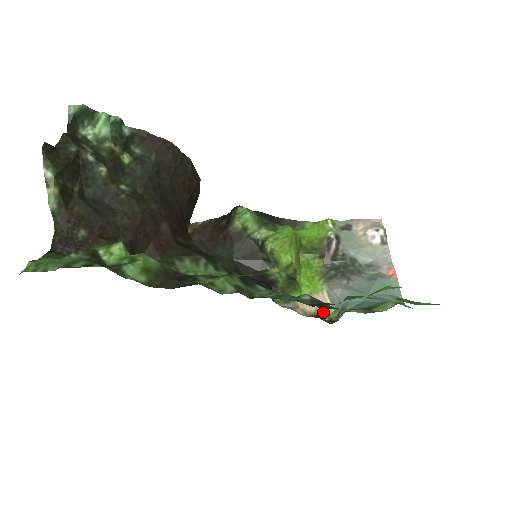
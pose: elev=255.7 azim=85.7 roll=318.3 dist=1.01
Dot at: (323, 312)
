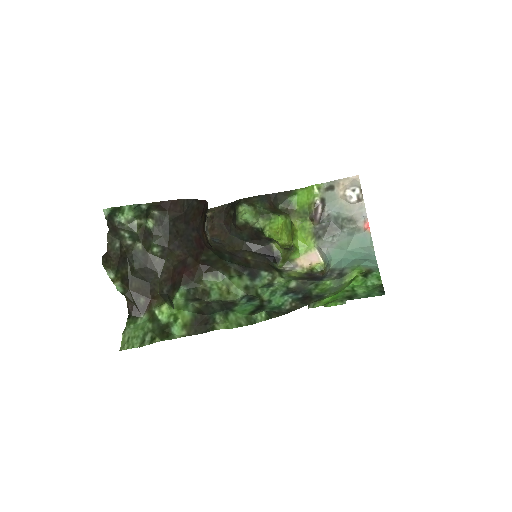
Dot at: (316, 265)
